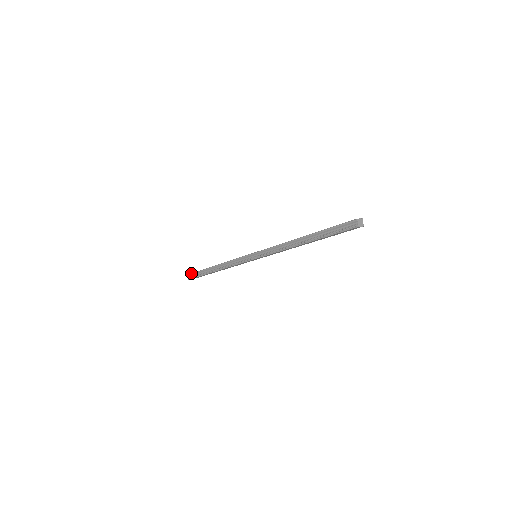
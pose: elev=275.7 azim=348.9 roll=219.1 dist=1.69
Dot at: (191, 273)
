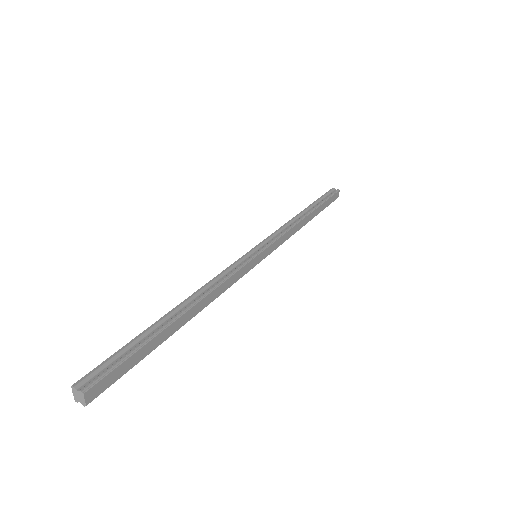
Dot at: occluded
